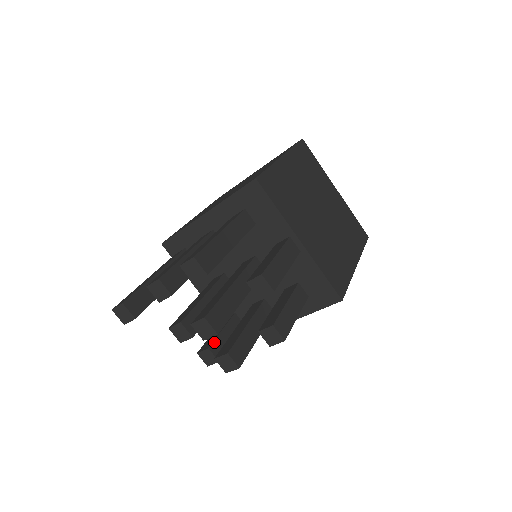
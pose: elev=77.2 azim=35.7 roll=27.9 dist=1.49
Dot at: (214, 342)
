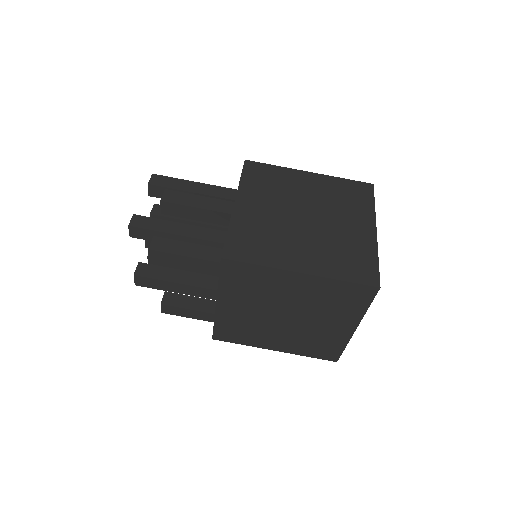
Dot at: (174, 294)
